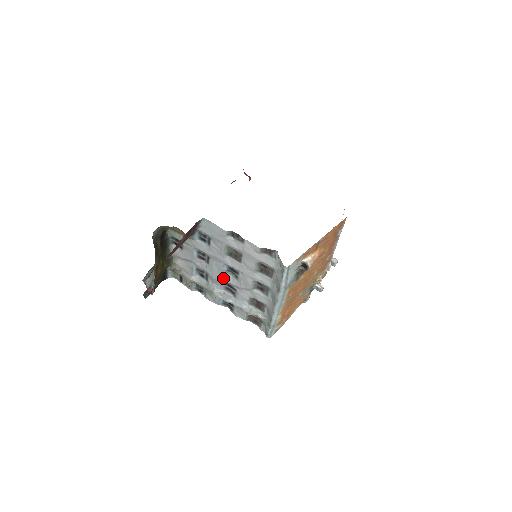
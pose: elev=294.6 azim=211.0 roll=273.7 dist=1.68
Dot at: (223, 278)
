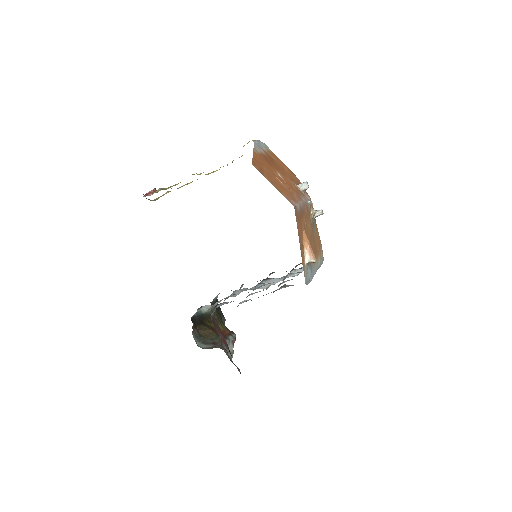
Dot at: occluded
